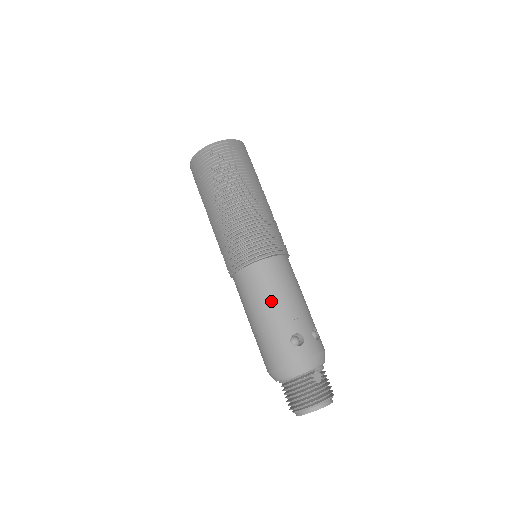
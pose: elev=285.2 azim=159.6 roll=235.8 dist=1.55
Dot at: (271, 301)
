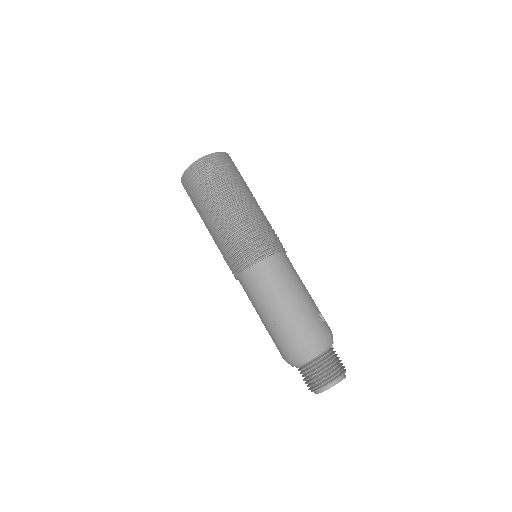
Dot at: (297, 285)
